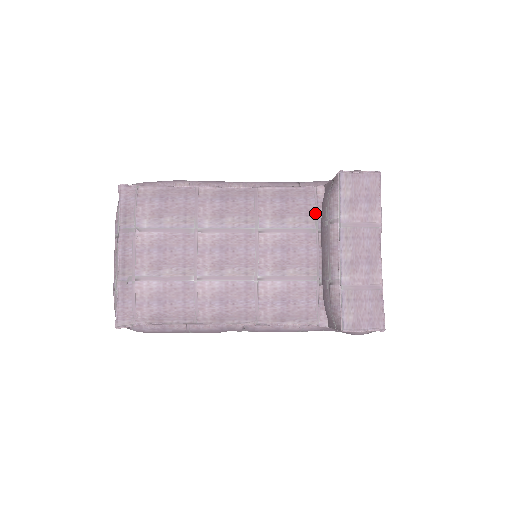
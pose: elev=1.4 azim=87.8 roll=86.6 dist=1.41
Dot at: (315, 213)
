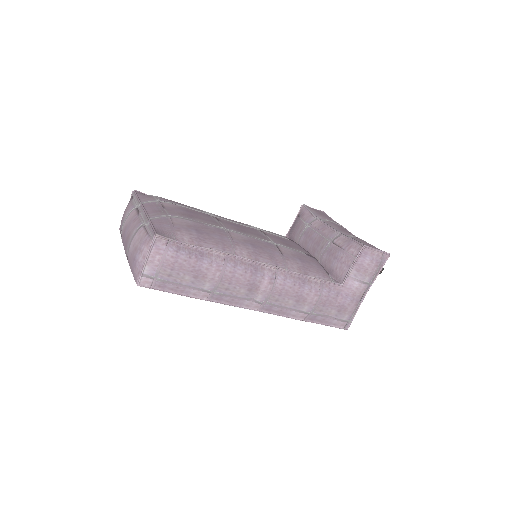
Dot at: occluded
